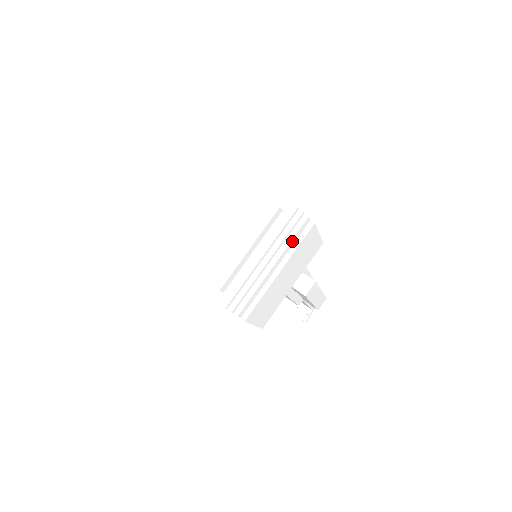
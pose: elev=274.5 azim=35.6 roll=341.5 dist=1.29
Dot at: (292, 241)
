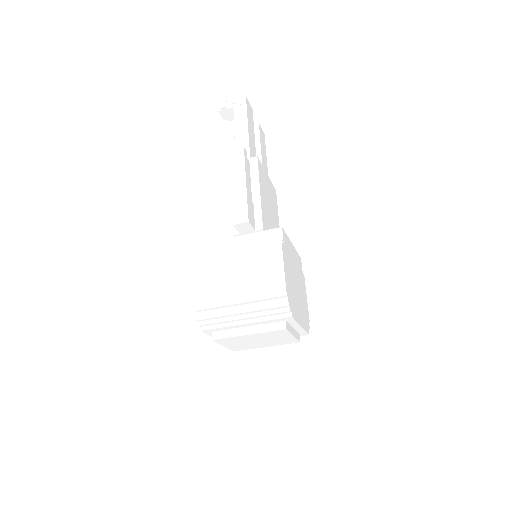
Dot at: occluded
